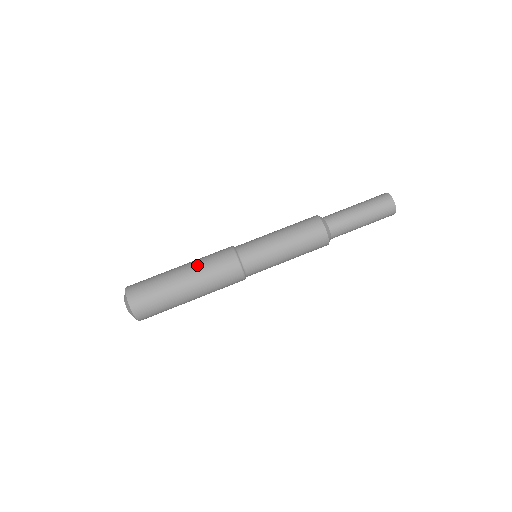
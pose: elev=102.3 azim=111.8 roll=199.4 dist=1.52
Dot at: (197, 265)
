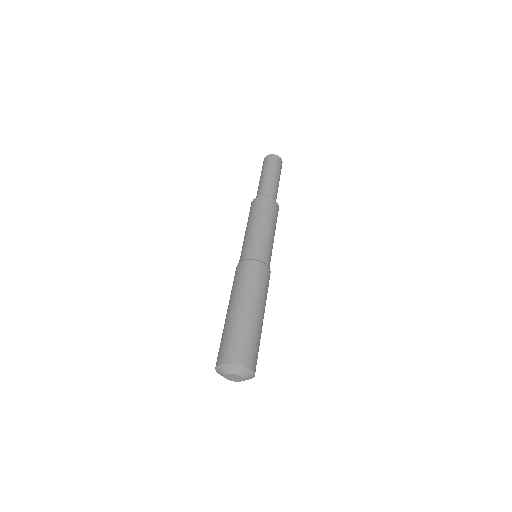
Dot at: (239, 293)
